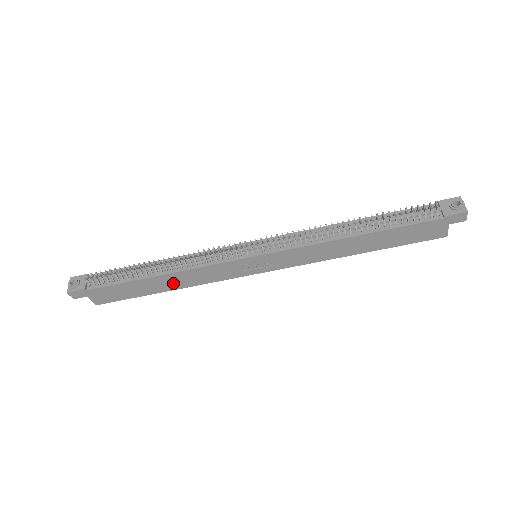
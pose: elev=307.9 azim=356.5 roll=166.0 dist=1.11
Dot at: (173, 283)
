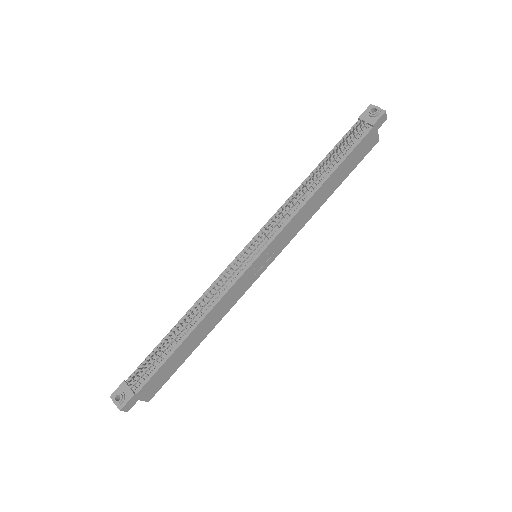
Dot at: (205, 329)
